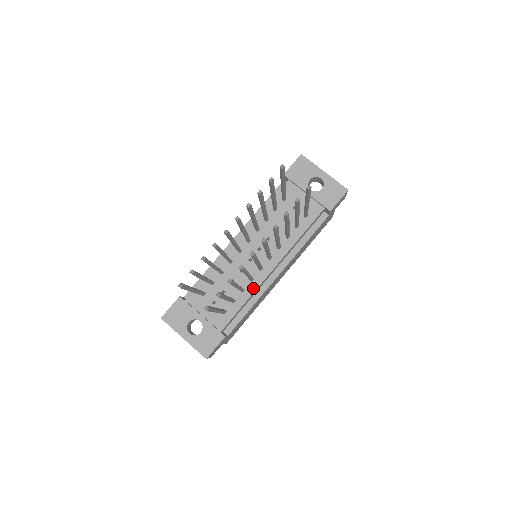
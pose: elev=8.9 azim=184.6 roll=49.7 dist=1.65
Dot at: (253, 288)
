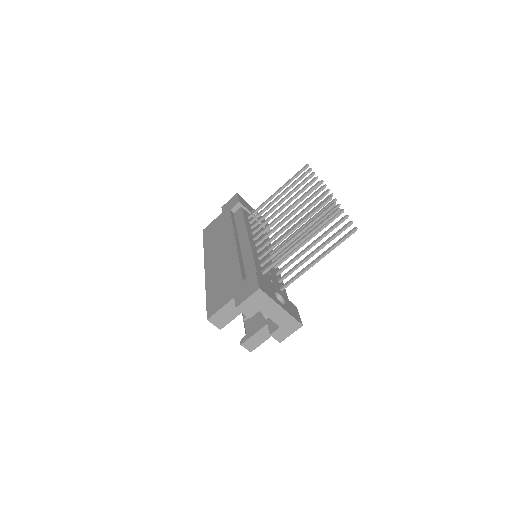
Dot at: (279, 274)
